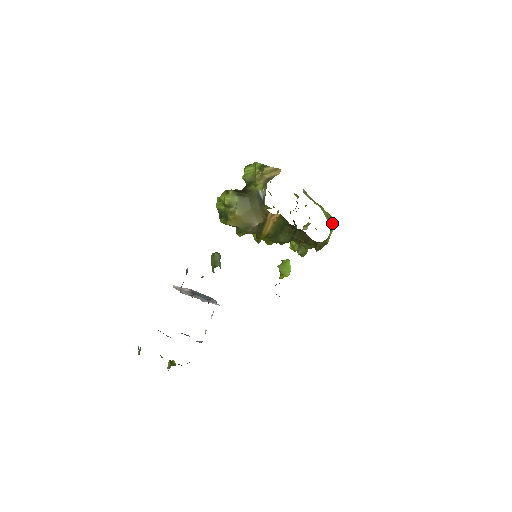
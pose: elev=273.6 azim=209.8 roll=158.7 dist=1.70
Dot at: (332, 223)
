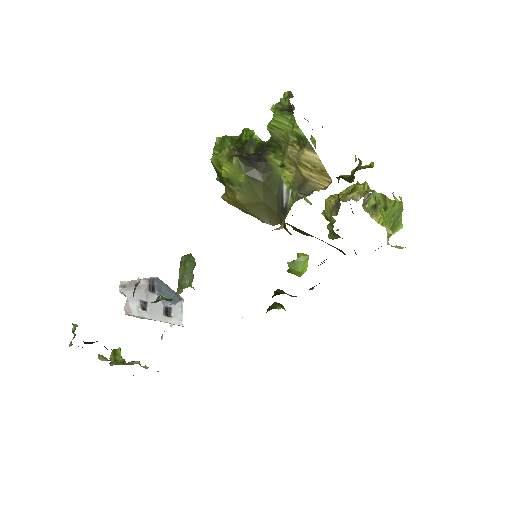
Dot at: (397, 225)
